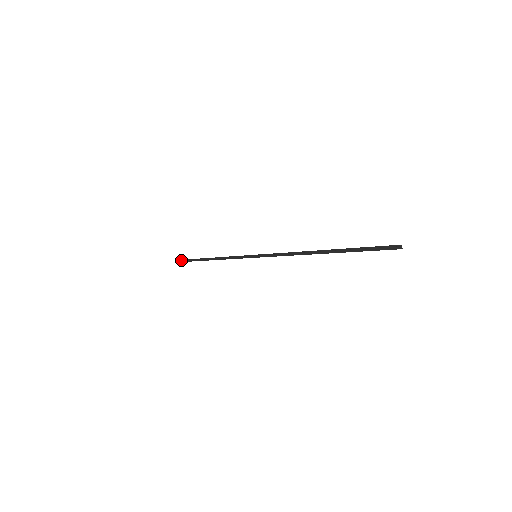
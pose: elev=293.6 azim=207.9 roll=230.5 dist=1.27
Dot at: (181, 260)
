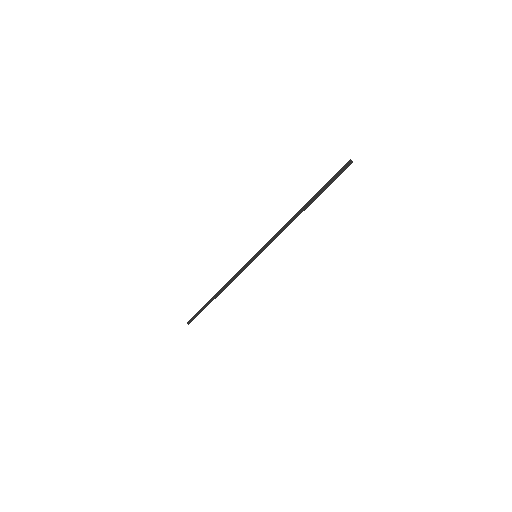
Dot at: (187, 323)
